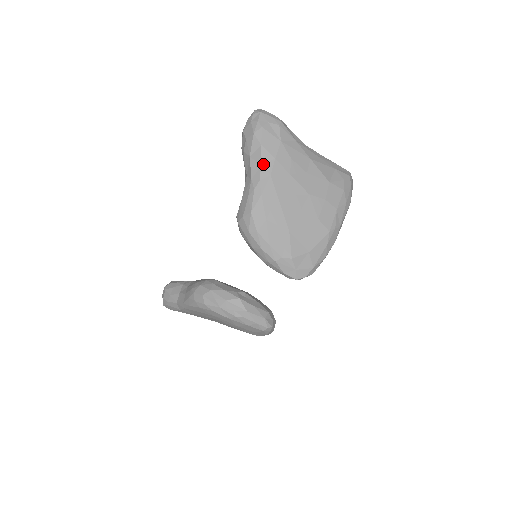
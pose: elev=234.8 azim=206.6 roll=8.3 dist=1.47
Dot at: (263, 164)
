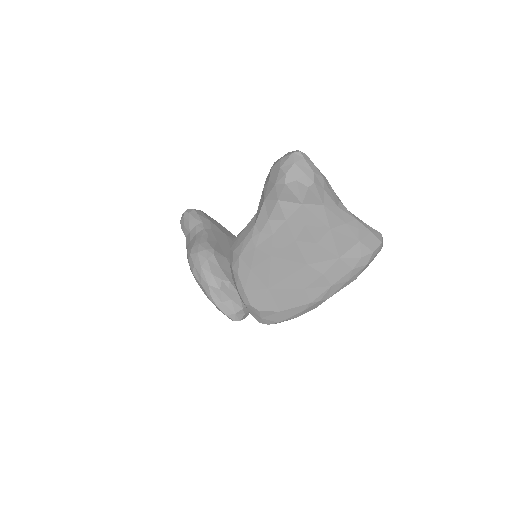
Dot at: (271, 219)
